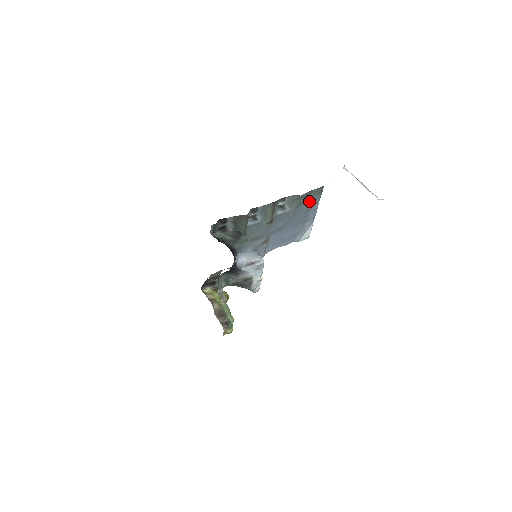
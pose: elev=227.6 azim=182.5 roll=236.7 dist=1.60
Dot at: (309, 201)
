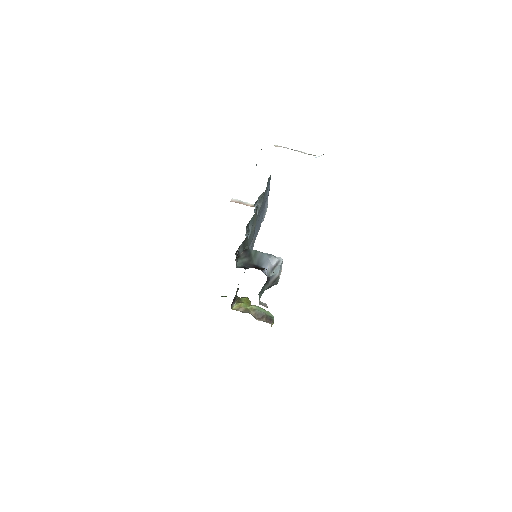
Dot at: occluded
